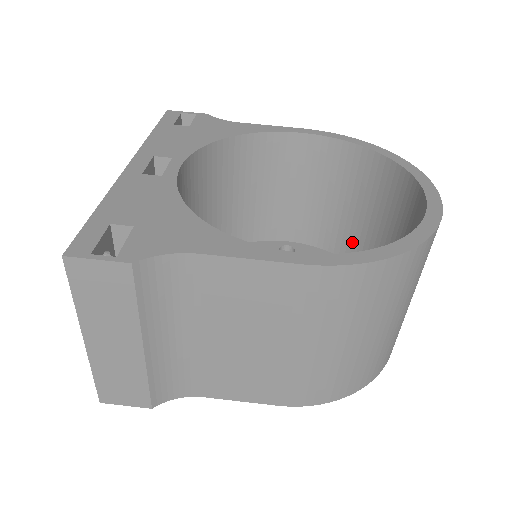
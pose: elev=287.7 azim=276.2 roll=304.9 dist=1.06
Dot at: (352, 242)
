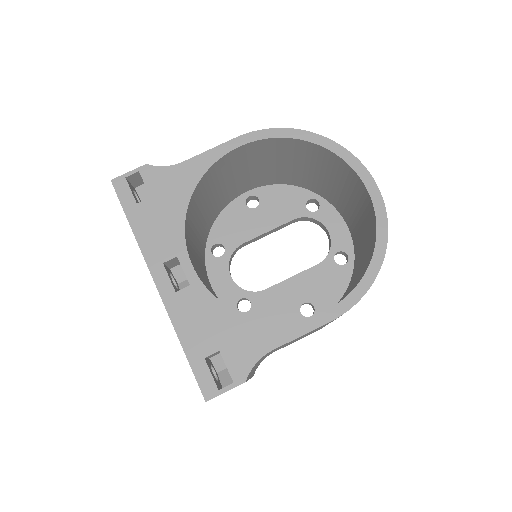
Dot at: (301, 179)
